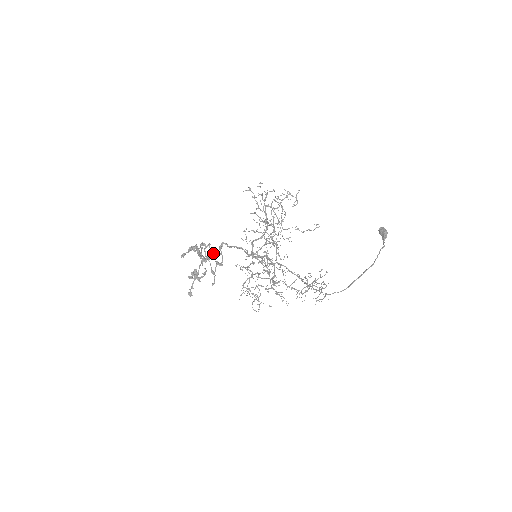
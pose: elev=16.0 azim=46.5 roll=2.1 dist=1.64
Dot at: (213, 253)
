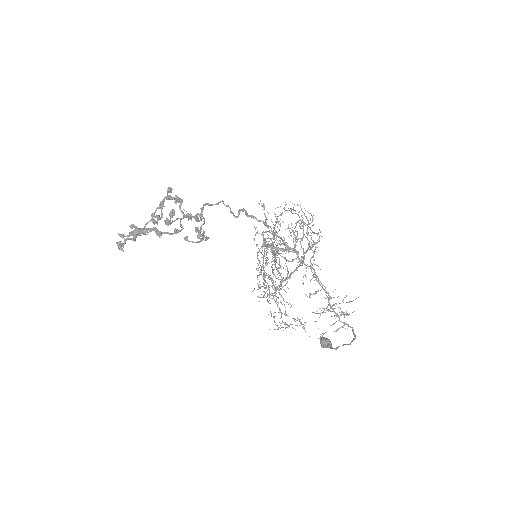
Dot at: (230, 208)
